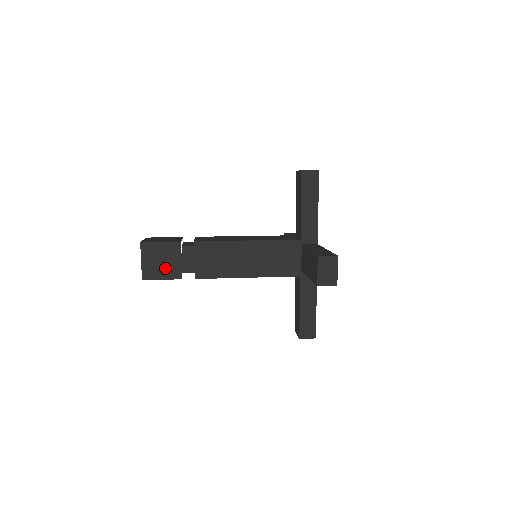
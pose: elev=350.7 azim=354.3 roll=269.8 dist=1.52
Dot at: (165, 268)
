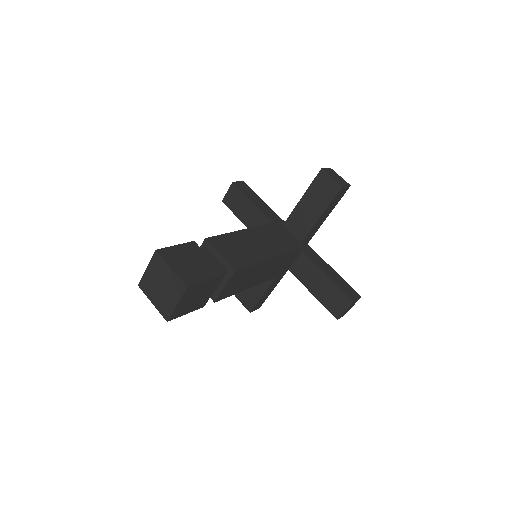
Dot at: (195, 303)
